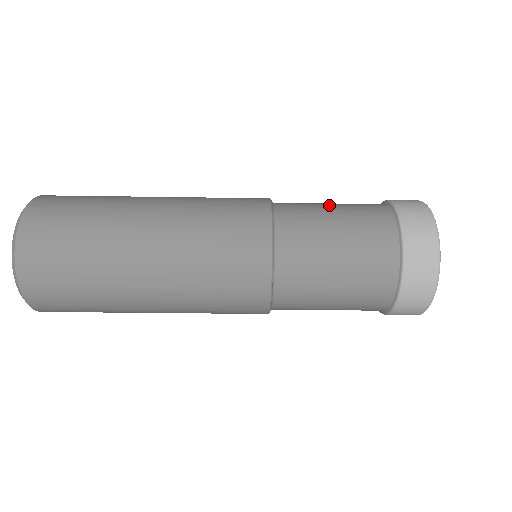
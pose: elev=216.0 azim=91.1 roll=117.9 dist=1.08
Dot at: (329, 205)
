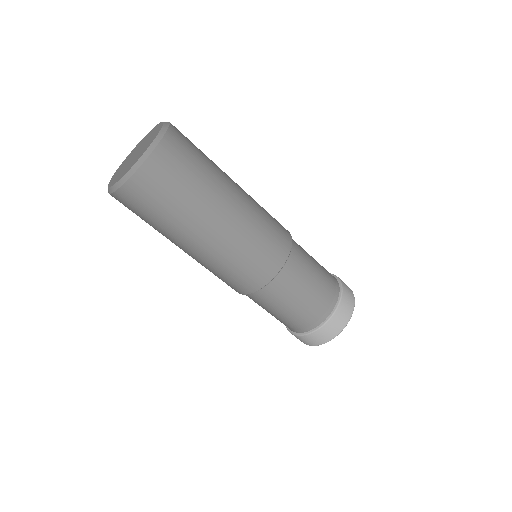
Dot at: (315, 264)
